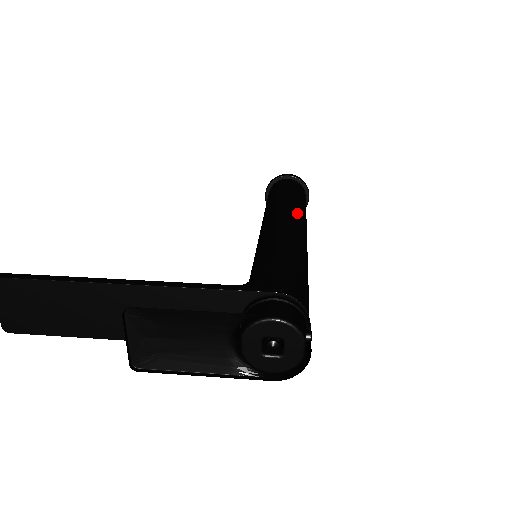
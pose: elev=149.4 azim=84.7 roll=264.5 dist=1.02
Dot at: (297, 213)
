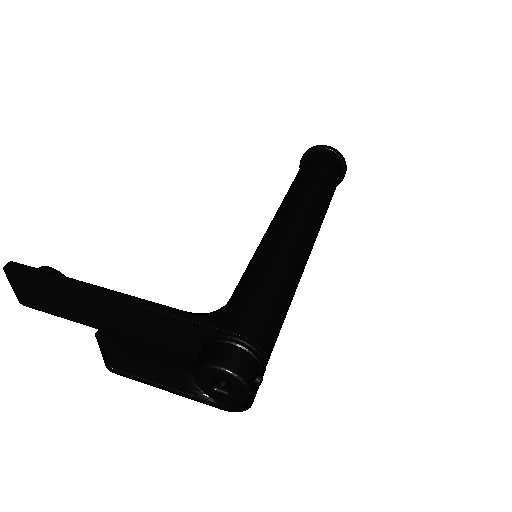
Dot at: (311, 211)
